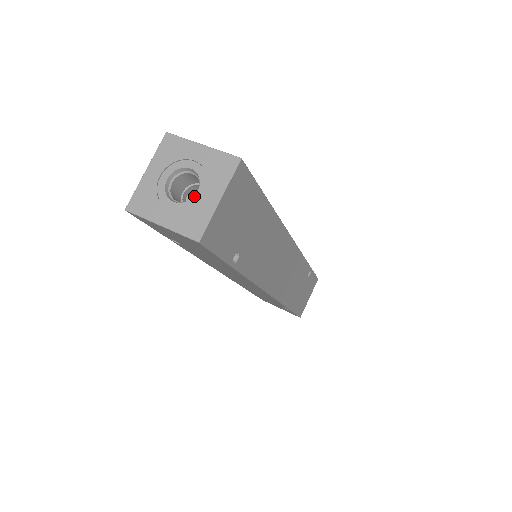
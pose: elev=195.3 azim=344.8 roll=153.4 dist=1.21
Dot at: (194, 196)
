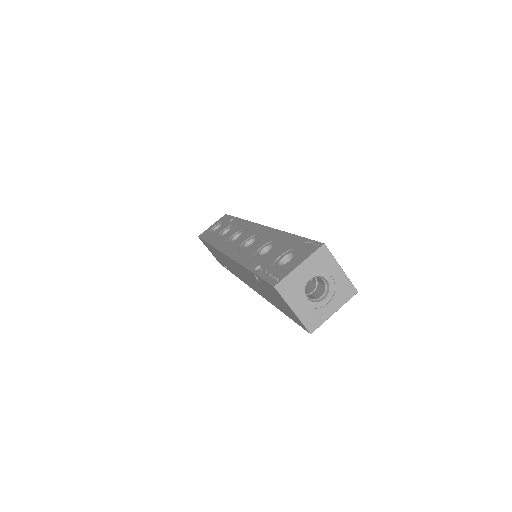
Dot at: (321, 301)
